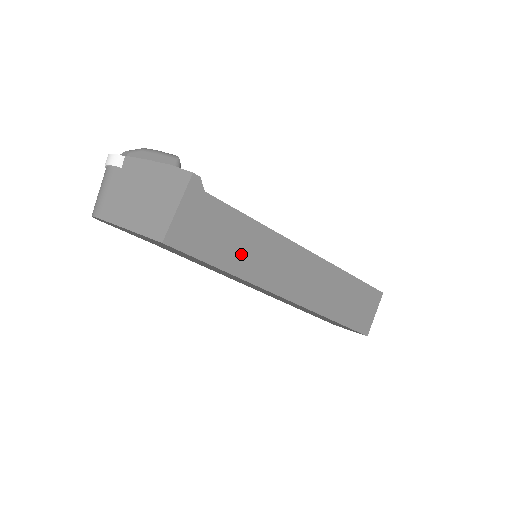
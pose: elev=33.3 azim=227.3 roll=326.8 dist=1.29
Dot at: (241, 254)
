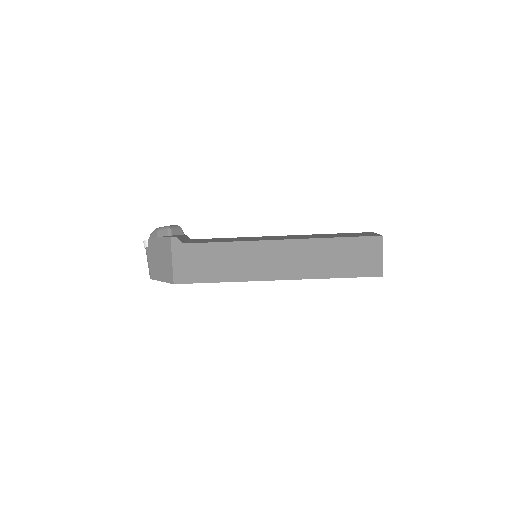
Dot at: (228, 267)
